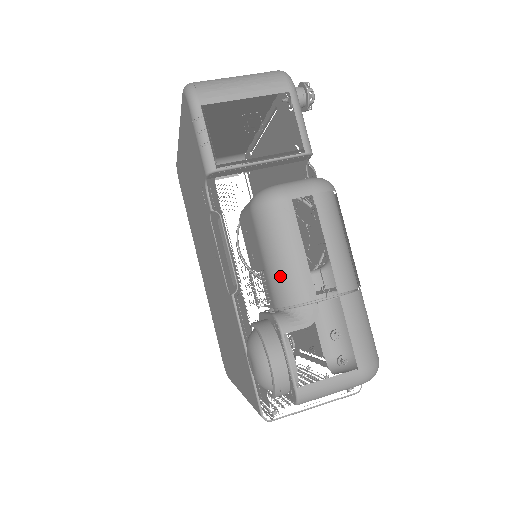
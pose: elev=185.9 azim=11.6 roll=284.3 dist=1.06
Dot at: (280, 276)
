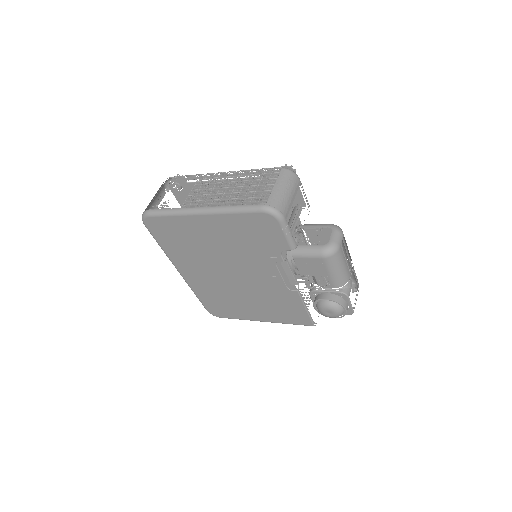
Dot at: (340, 277)
